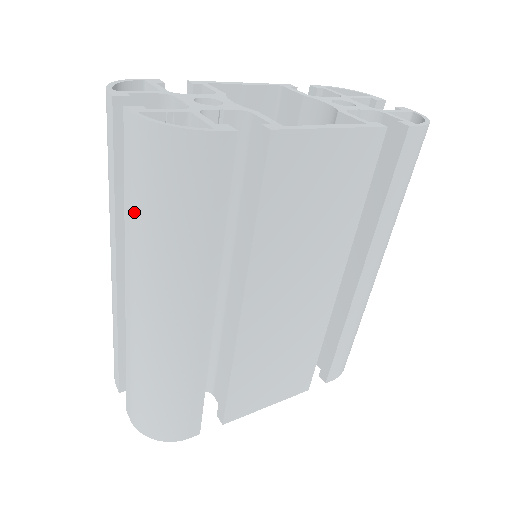
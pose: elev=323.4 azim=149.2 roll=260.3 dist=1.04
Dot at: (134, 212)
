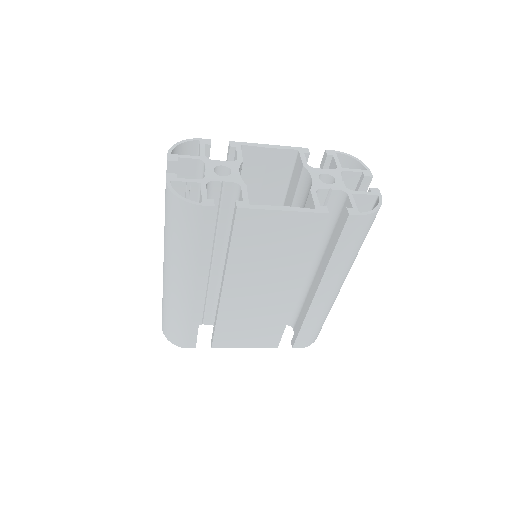
Dot at: (165, 226)
